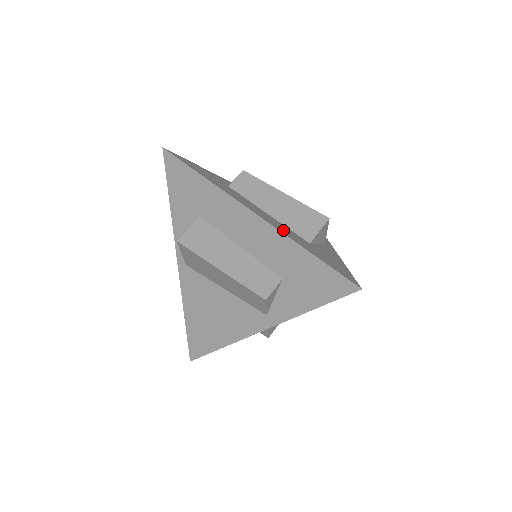
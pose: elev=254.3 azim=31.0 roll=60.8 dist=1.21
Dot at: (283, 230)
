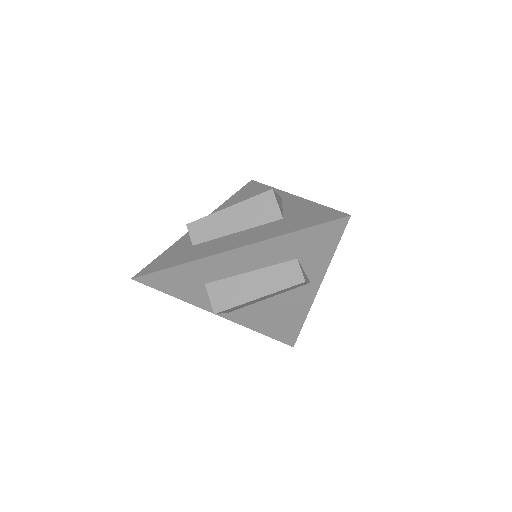
Dot at: (263, 235)
